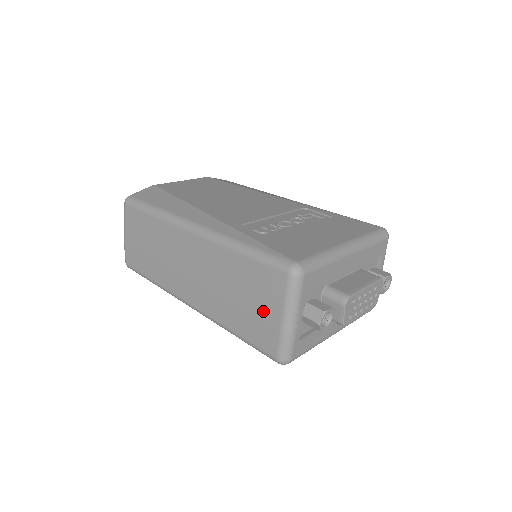
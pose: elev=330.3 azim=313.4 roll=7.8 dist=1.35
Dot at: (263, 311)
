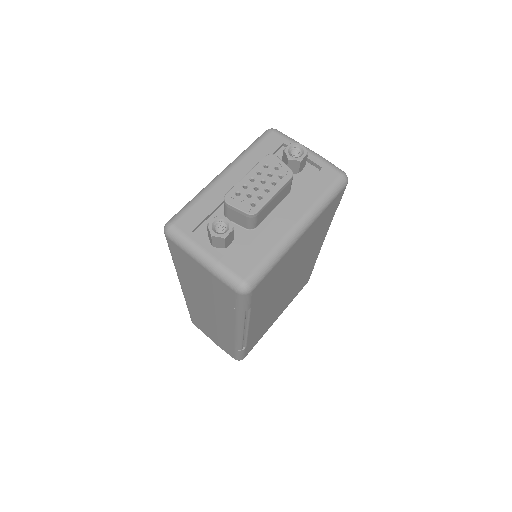
Dot at: (203, 276)
